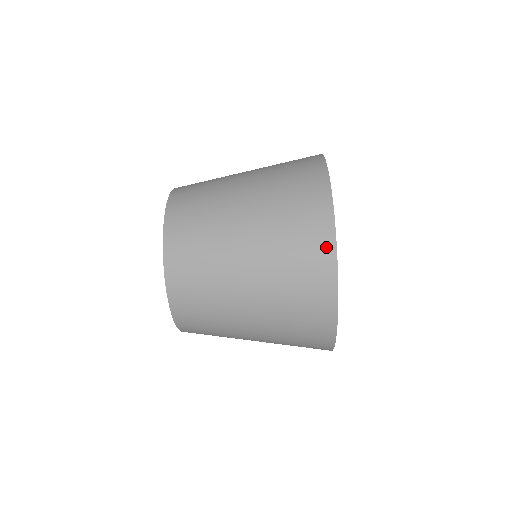
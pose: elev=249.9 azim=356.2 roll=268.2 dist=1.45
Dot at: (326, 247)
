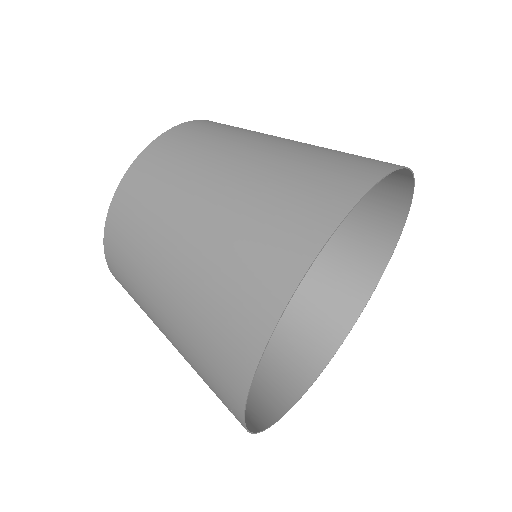
Dot at: (344, 196)
